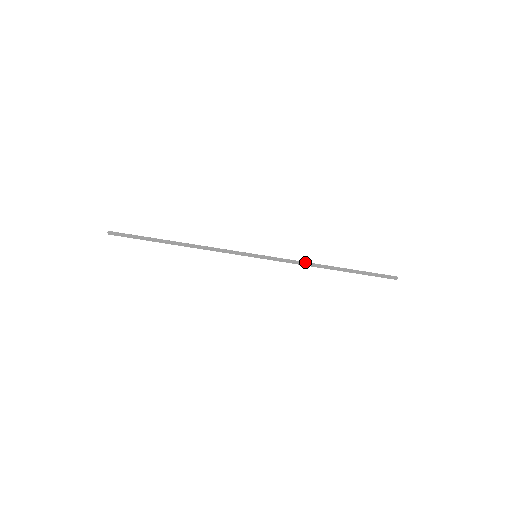
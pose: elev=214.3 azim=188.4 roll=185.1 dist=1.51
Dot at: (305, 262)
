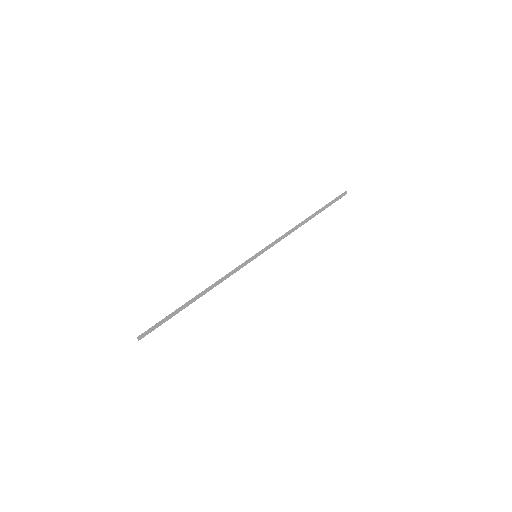
Dot at: (289, 231)
